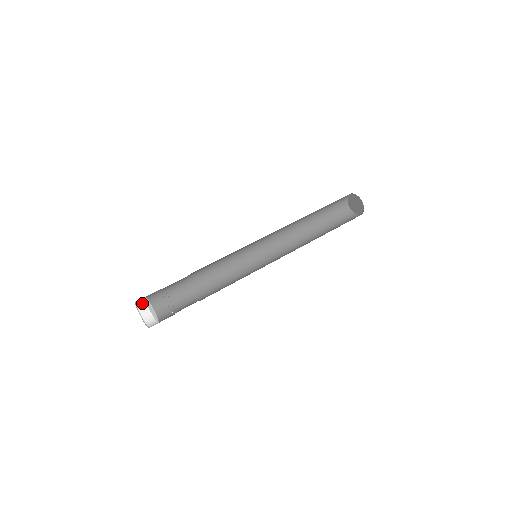
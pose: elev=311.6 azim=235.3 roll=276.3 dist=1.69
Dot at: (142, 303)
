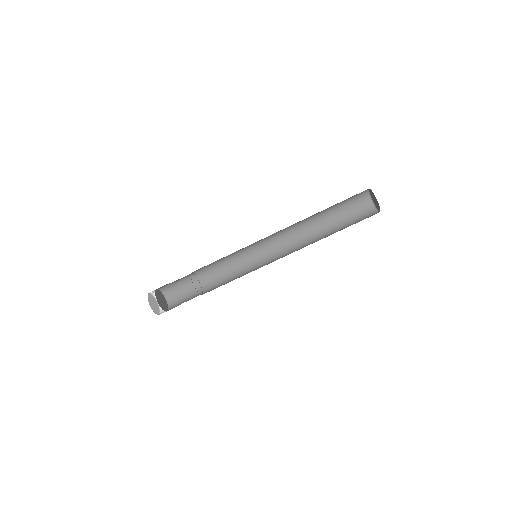
Dot at: occluded
